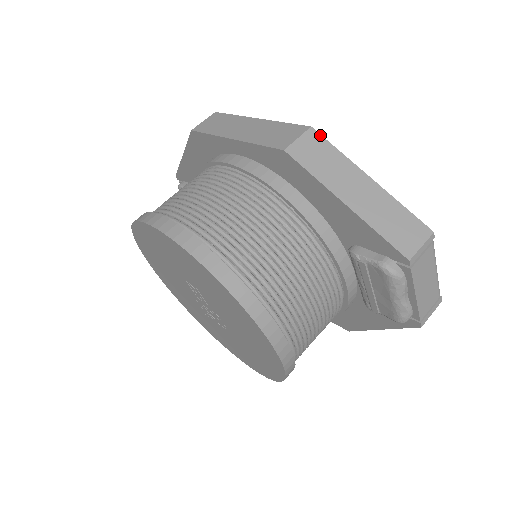
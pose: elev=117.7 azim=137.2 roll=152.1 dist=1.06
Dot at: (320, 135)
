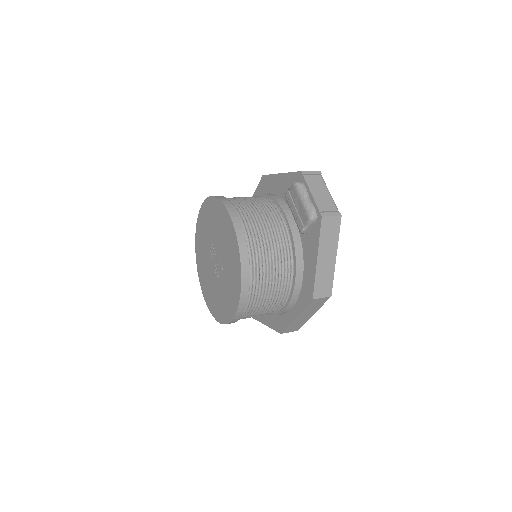
Dot at: occluded
